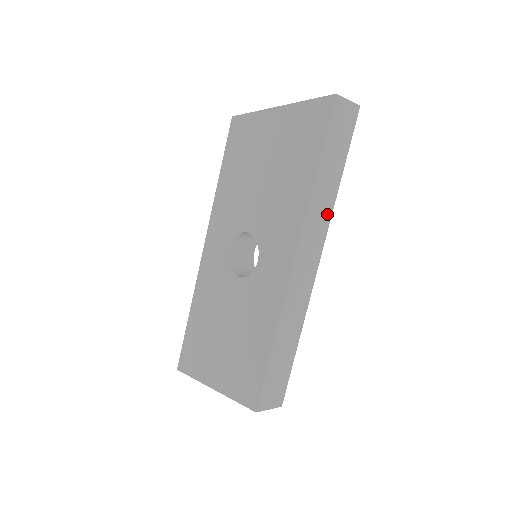
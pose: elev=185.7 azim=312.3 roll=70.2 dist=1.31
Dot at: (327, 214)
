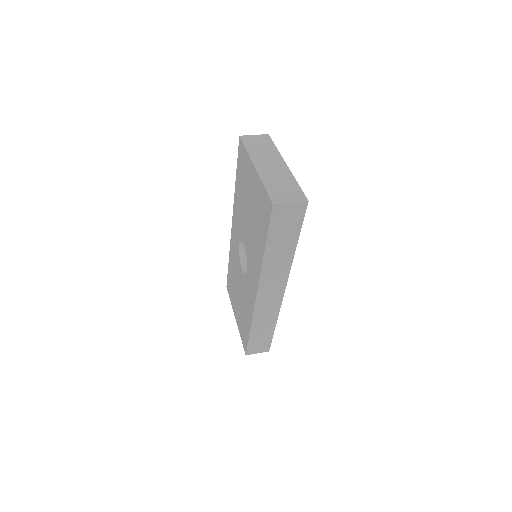
Dot at: (285, 268)
